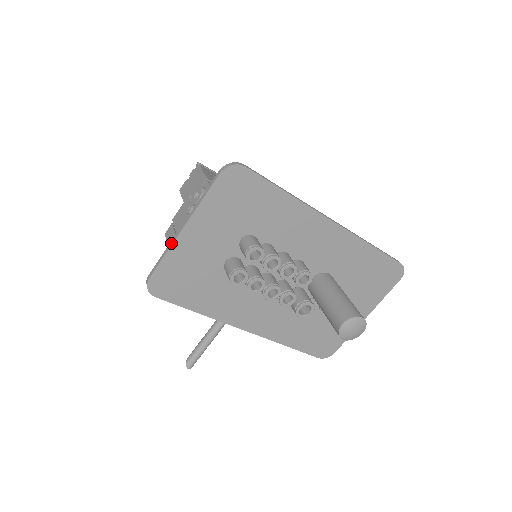
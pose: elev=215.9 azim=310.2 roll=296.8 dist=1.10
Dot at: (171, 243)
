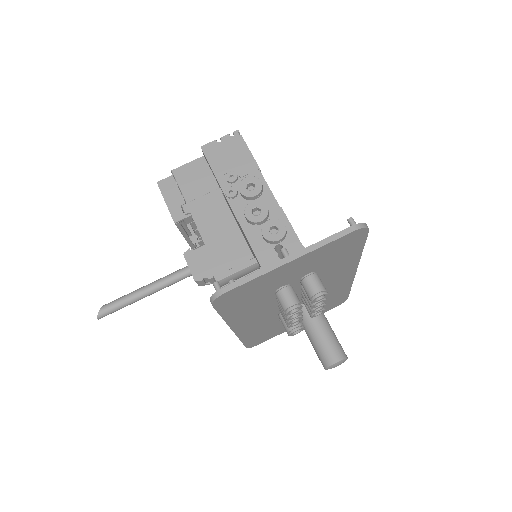
Dot at: (269, 268)
